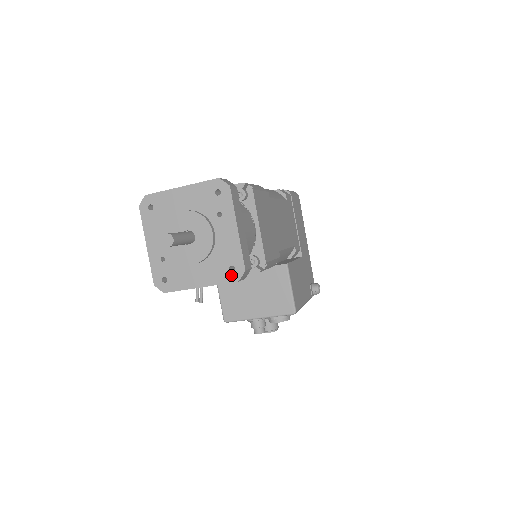
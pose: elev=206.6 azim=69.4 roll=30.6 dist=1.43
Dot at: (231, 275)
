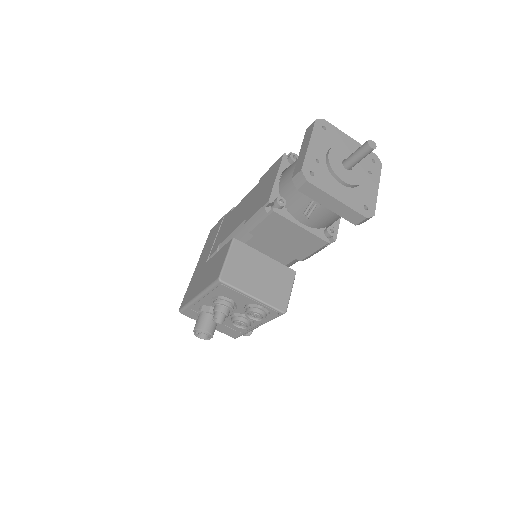
Dot at: (364, 210)
